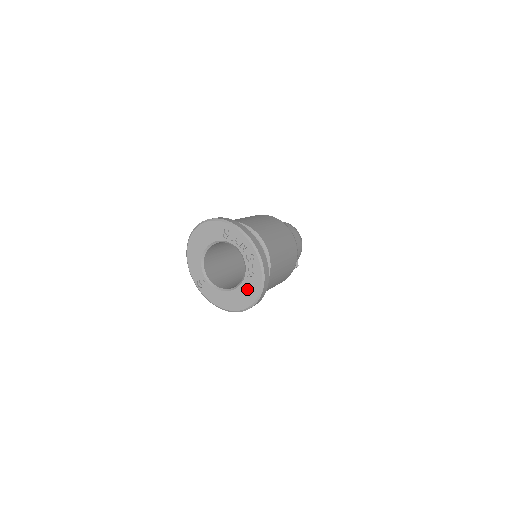
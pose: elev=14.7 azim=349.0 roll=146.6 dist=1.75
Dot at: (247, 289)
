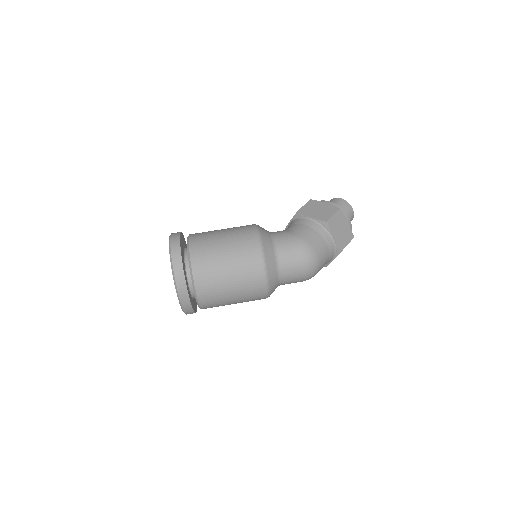
Dot at: occluded
